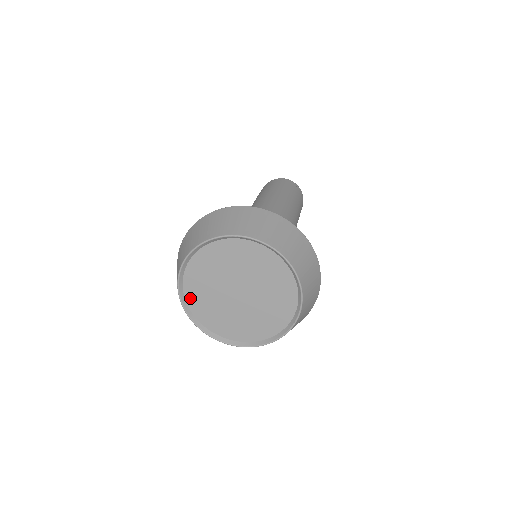
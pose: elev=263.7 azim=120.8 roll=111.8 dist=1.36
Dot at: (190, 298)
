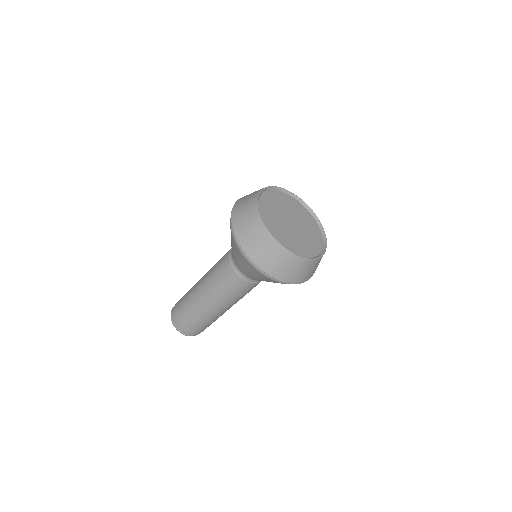
Dot at: (264, 198)
